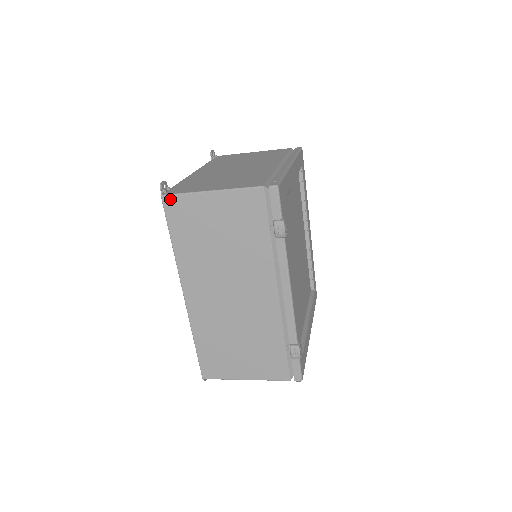
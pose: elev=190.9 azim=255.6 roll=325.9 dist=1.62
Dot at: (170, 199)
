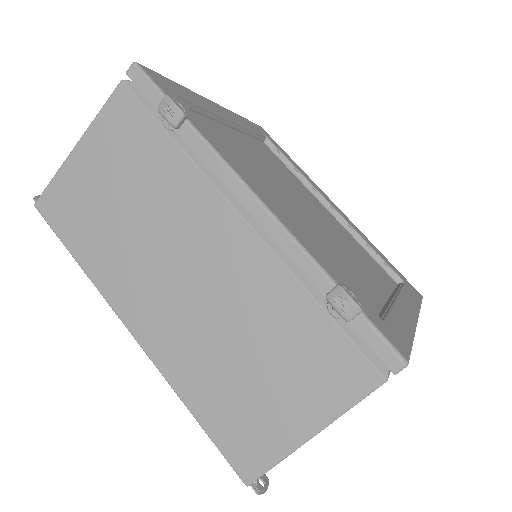
Dot at: (44, 200)
